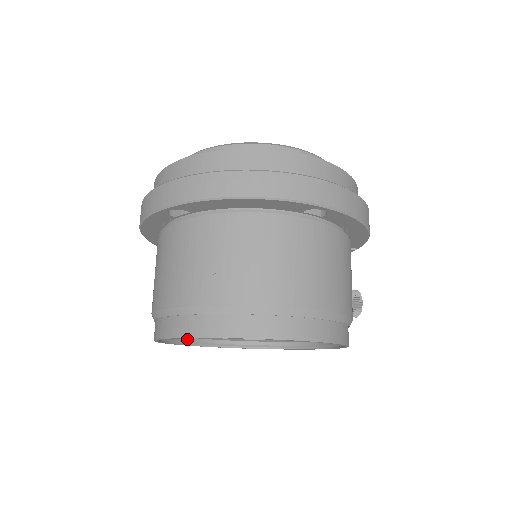
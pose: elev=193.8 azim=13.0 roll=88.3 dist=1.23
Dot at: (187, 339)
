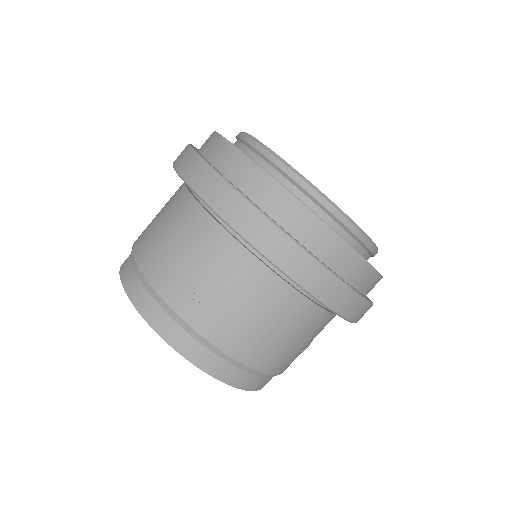
Dot at: occluded
